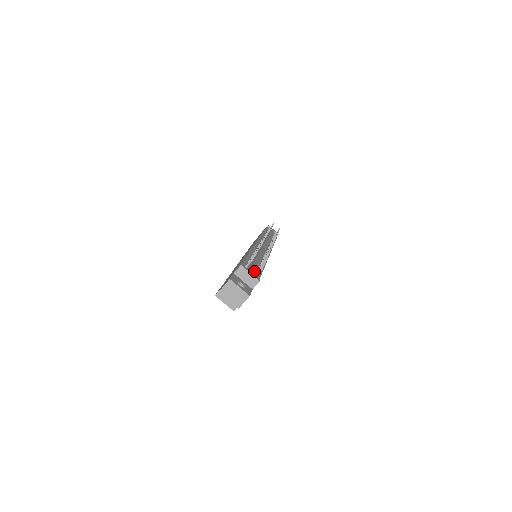
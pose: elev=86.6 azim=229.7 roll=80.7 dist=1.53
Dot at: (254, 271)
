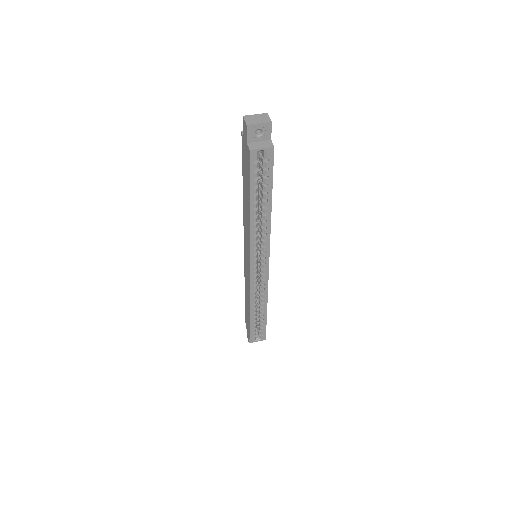
Dot at: occluded
